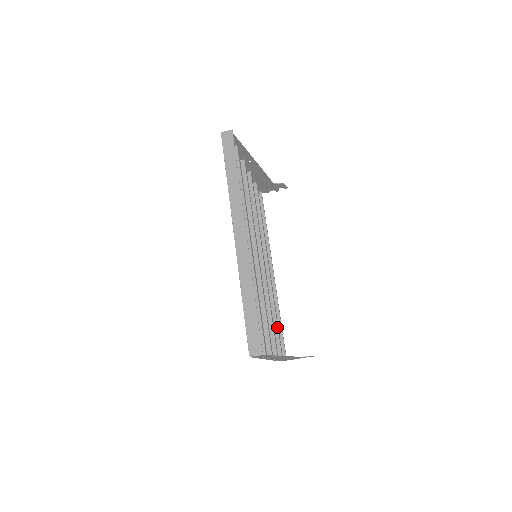
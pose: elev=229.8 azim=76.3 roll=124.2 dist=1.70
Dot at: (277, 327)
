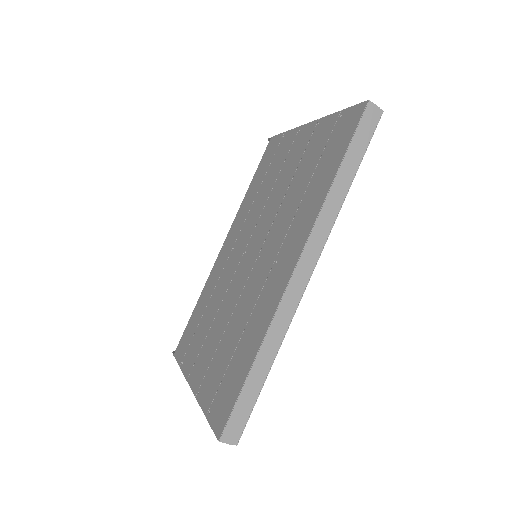
Dot at: occluded
